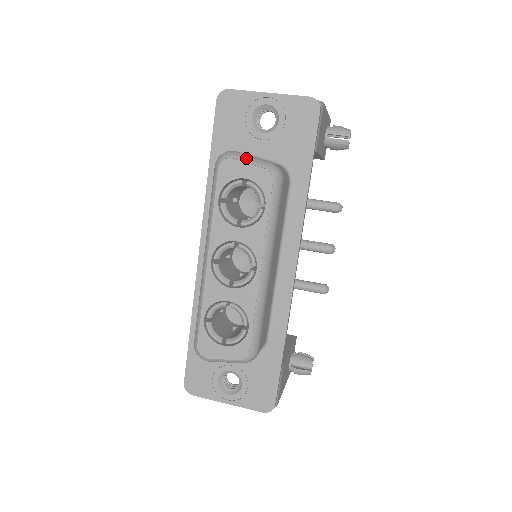
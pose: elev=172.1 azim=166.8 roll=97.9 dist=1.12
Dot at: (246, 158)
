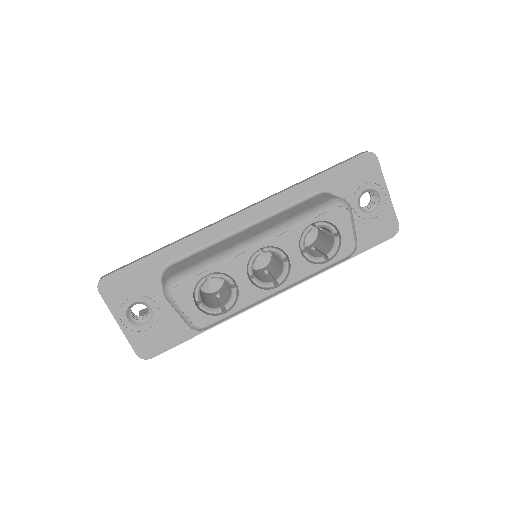
Dot at: occluded
